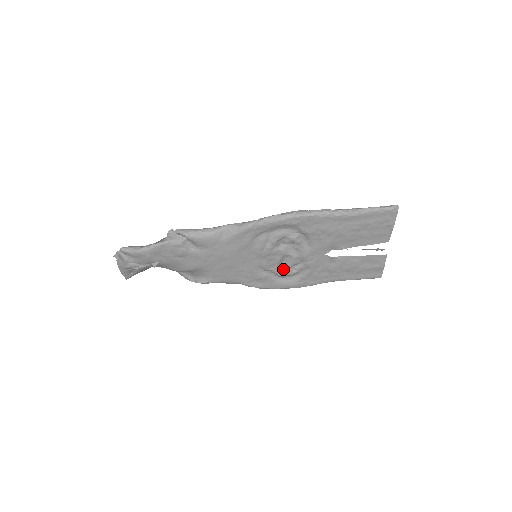
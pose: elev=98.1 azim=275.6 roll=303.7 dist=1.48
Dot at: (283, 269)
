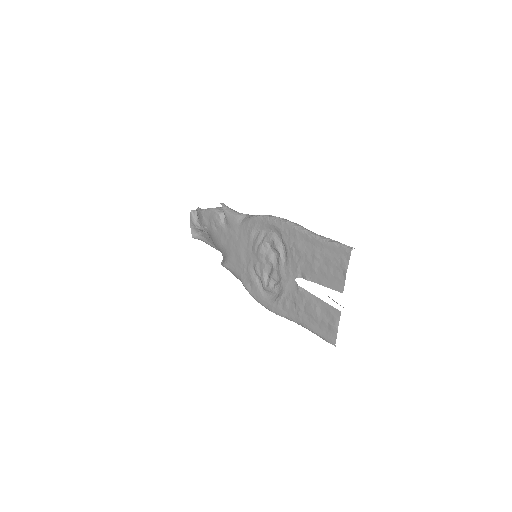
Dot at: (267, 281)
